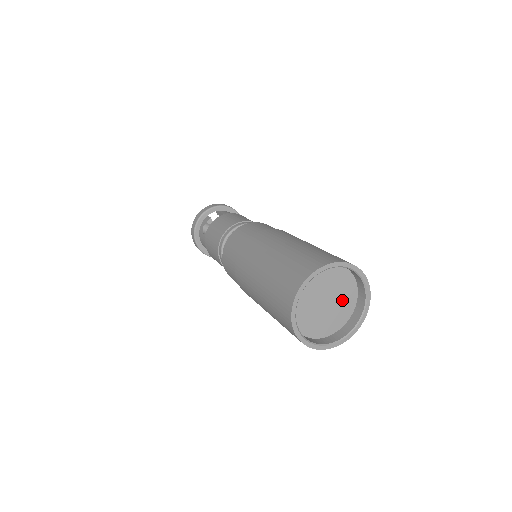
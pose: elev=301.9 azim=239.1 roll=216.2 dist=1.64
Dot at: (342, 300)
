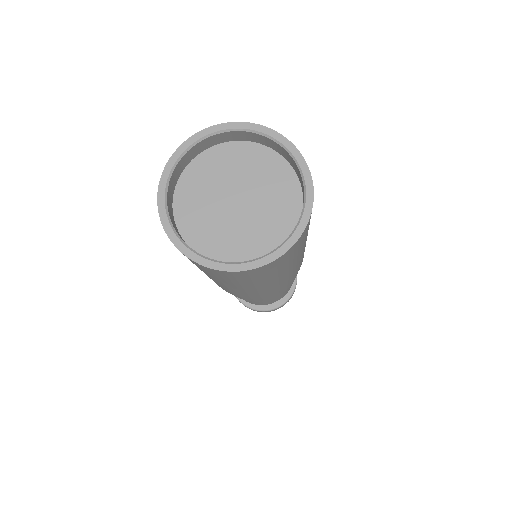
Dot at: (266, 219)
